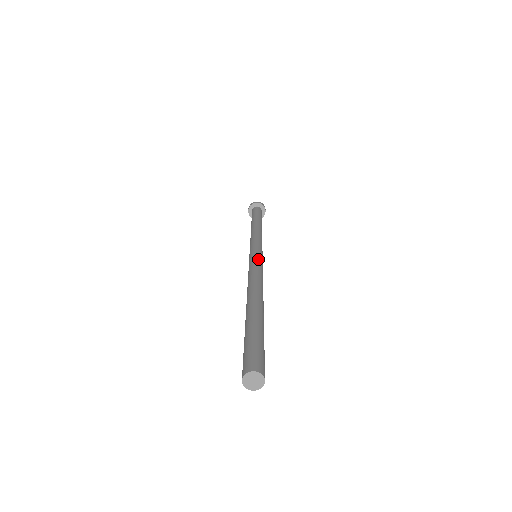
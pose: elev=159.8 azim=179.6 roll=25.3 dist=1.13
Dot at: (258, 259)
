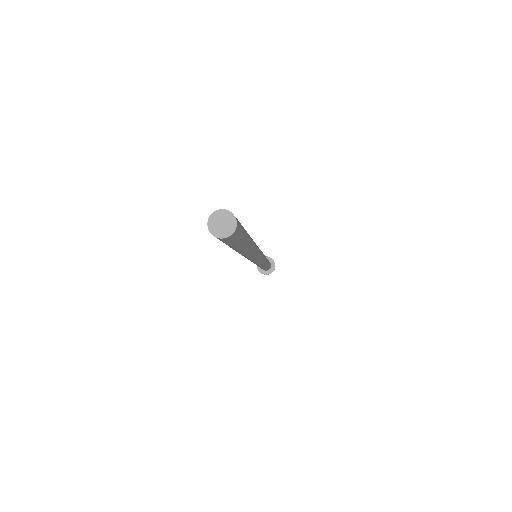
Dot at: occluded
